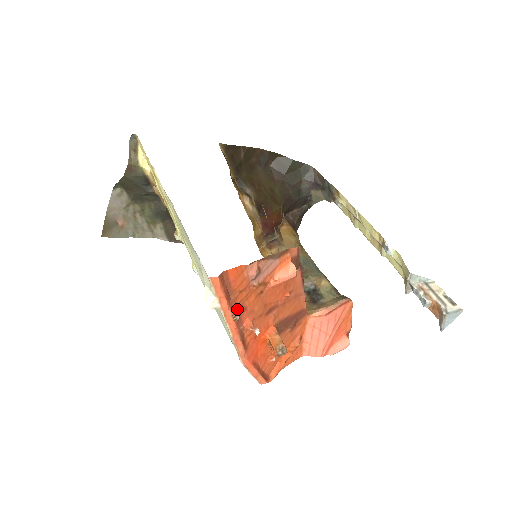
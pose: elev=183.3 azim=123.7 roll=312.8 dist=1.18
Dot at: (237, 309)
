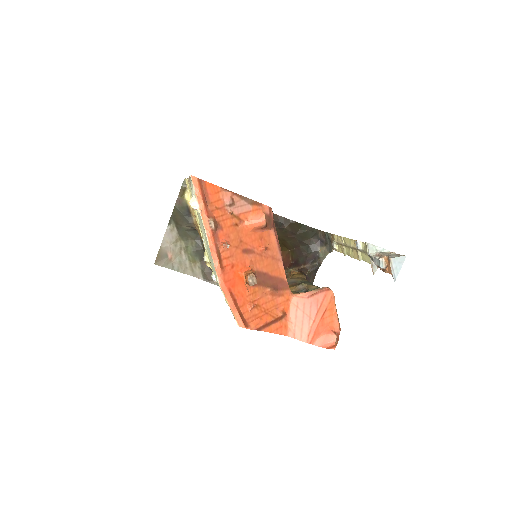
Dot at: (213, 219)
